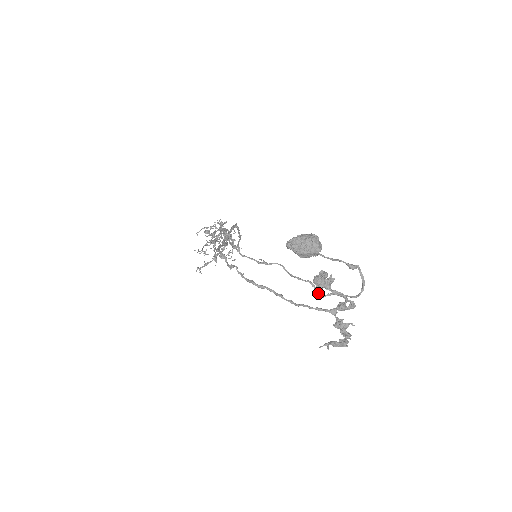
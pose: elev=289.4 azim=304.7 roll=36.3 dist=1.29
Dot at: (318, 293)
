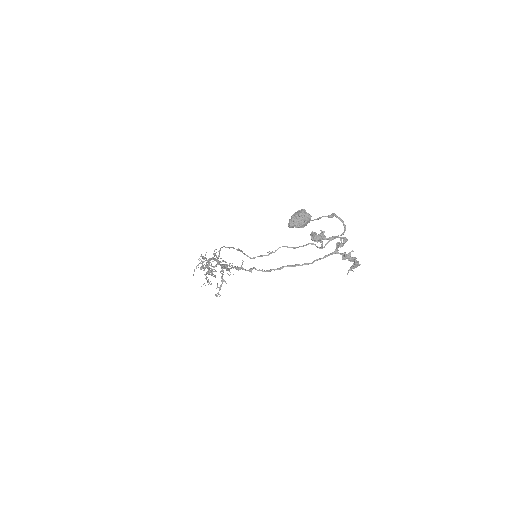
Dot at: (322, 245)
